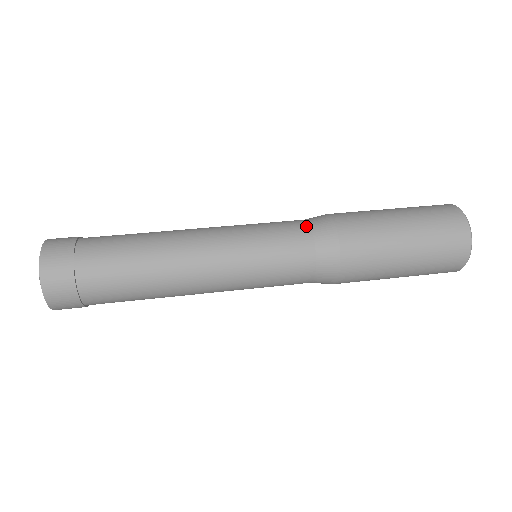
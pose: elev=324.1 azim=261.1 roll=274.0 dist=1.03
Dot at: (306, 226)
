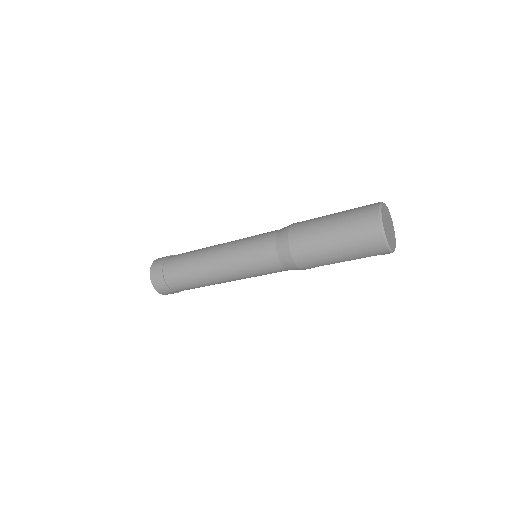
Dot at: occluded
